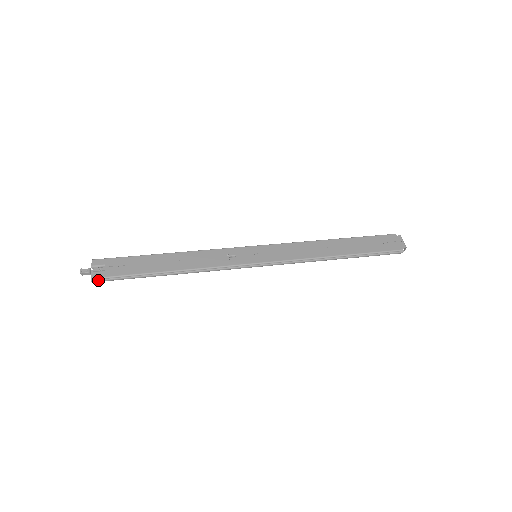
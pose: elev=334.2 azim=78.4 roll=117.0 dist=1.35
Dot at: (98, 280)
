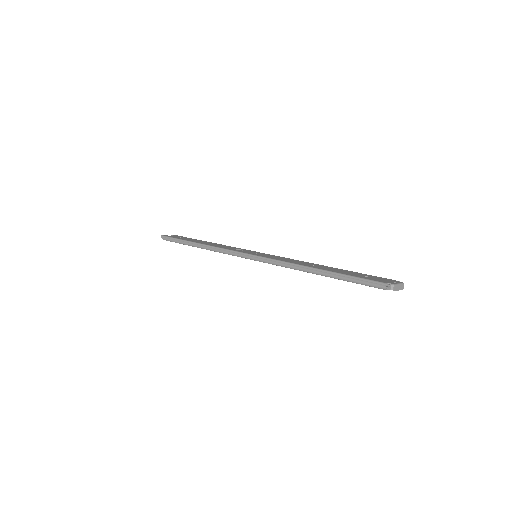
Dot at: (164, 237)
